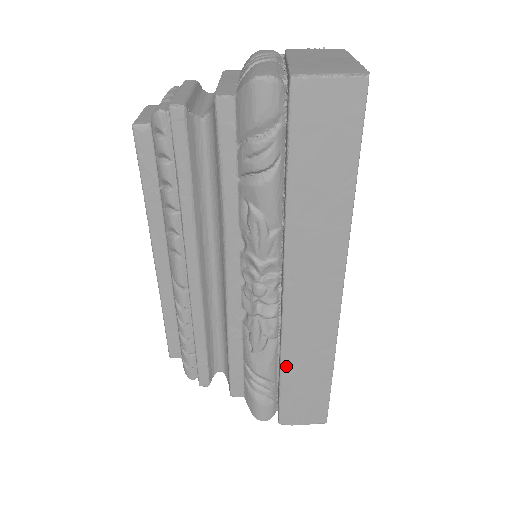
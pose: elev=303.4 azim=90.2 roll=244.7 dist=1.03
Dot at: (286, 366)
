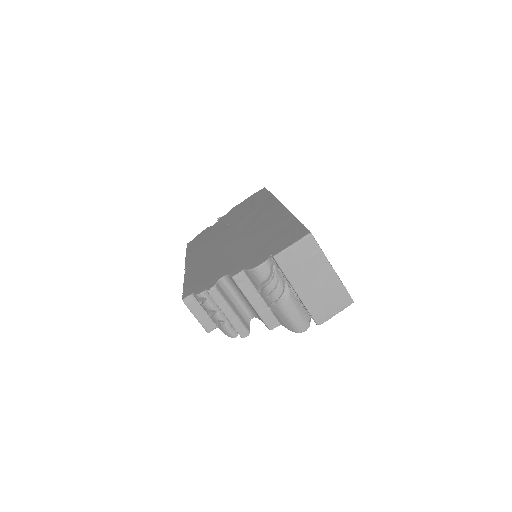
Dot at: occluded
